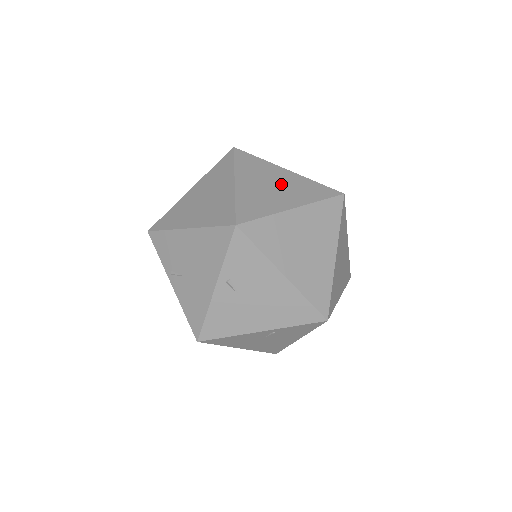
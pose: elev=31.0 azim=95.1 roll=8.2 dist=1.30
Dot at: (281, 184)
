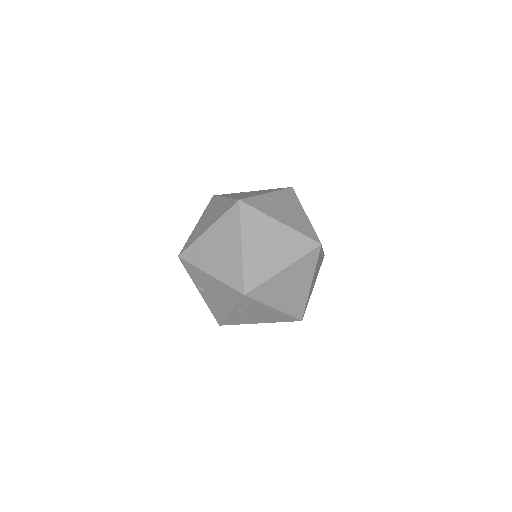
Dot at: (275, 242)
